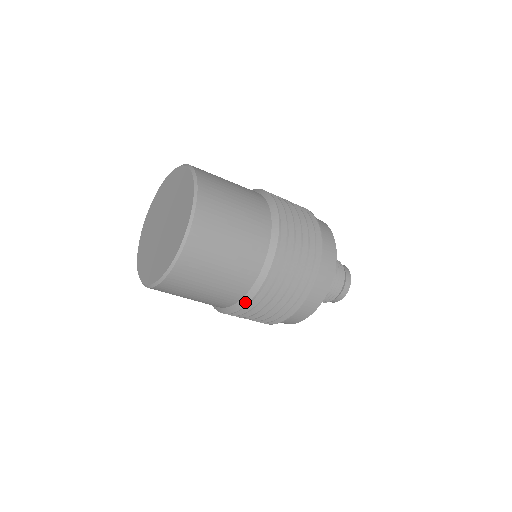
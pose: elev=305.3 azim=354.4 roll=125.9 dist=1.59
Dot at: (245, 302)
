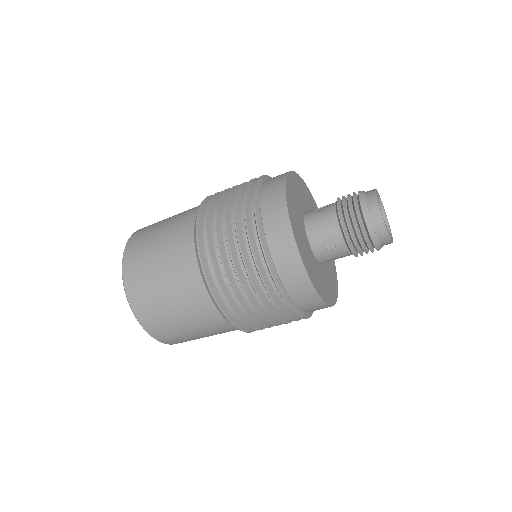
Dot at: occluded
